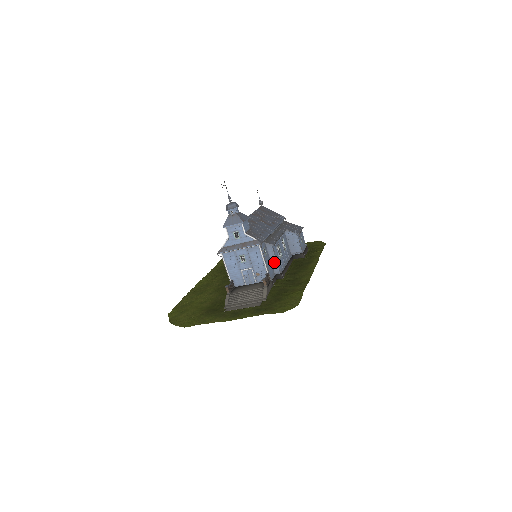
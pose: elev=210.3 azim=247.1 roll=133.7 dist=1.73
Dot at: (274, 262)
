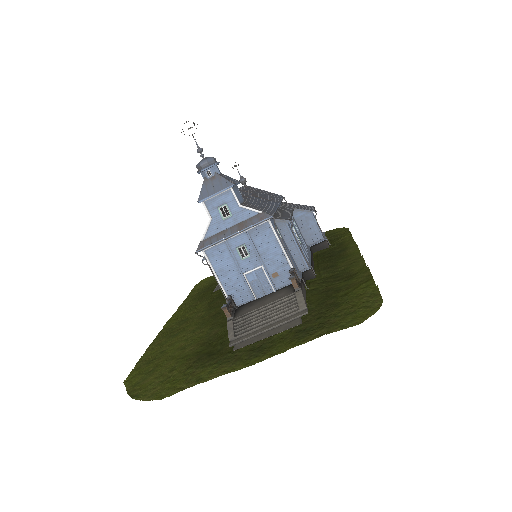
Dot at: (295, 251)
